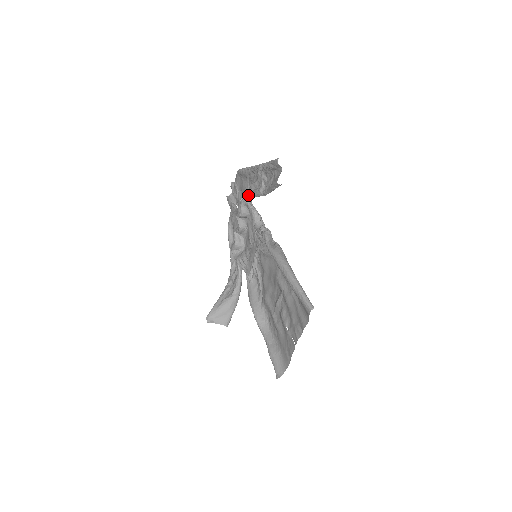
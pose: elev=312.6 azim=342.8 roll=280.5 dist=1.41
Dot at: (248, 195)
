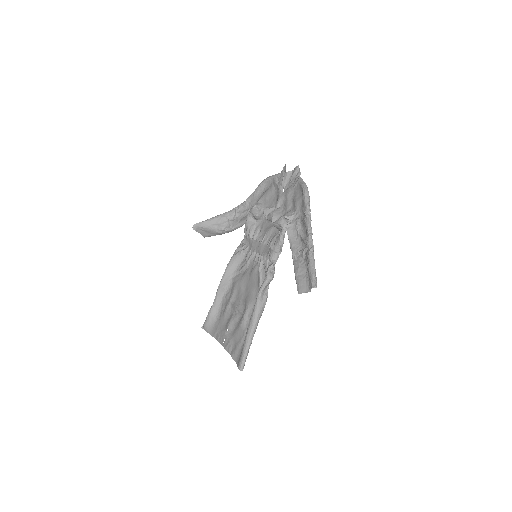
Dot at: (287, 232)
